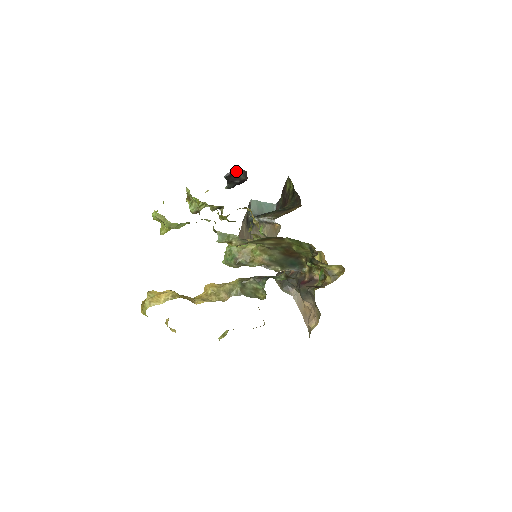
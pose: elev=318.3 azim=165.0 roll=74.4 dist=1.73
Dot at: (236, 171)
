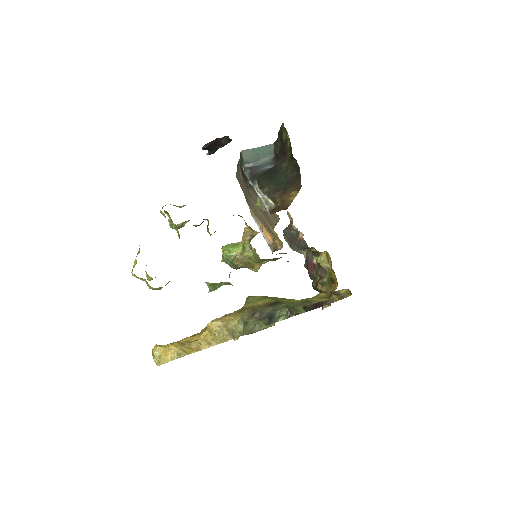
Dot at: (215, 140)
